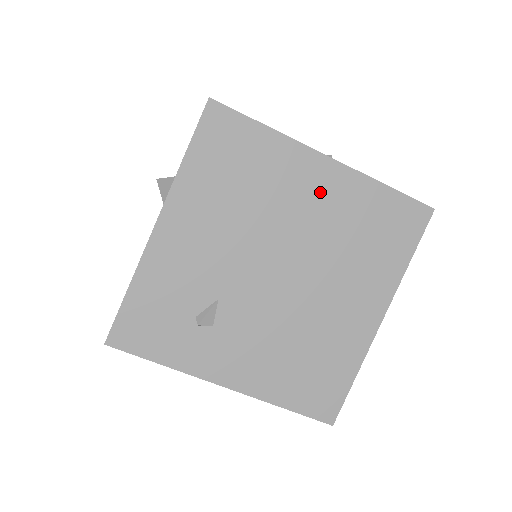
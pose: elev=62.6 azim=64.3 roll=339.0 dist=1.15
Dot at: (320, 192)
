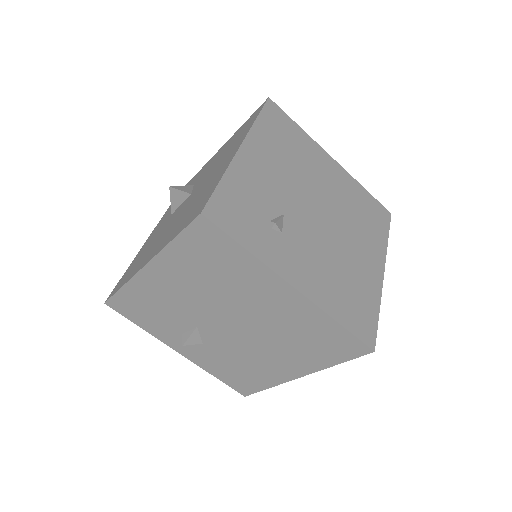
Dot at: (333, 176)
